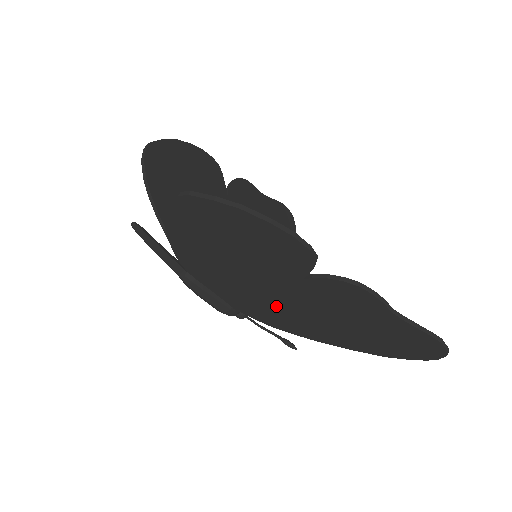
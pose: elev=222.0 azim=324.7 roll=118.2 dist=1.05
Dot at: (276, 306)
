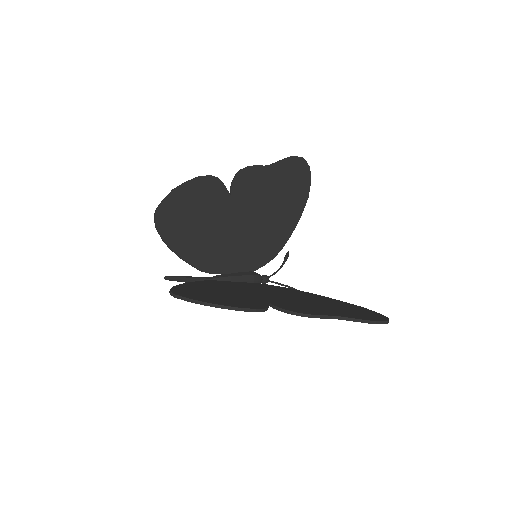
Dot at: occluded
